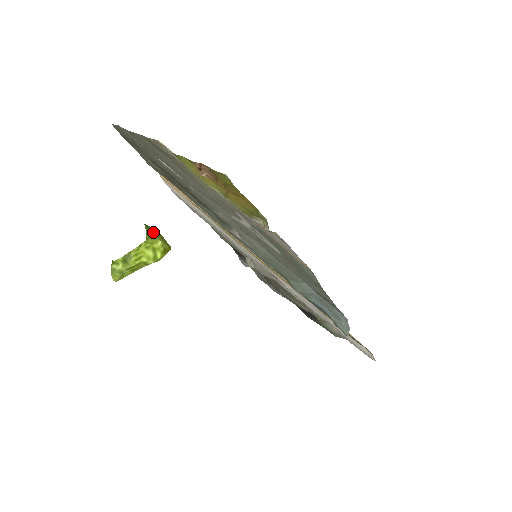
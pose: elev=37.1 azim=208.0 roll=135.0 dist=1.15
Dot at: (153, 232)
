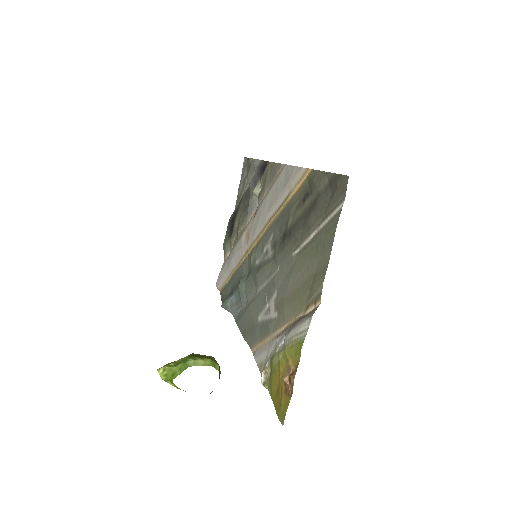
Dot at: occluded
